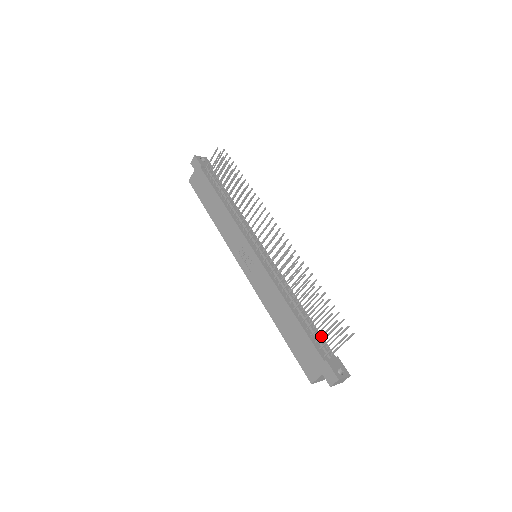
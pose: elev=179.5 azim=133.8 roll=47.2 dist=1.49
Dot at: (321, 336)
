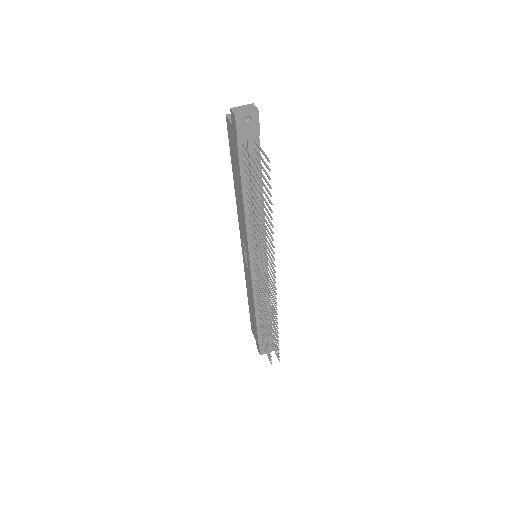
Dot at: (263, 340)
